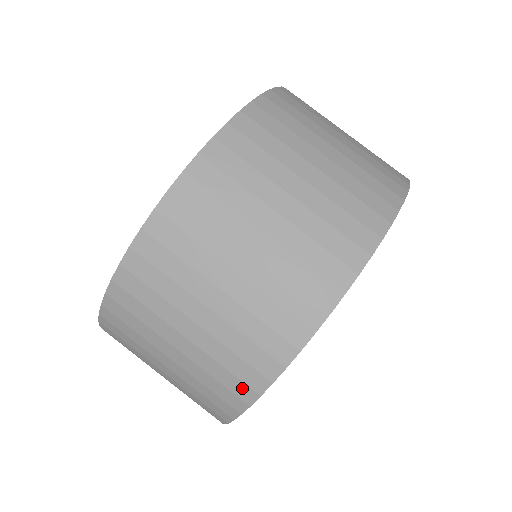
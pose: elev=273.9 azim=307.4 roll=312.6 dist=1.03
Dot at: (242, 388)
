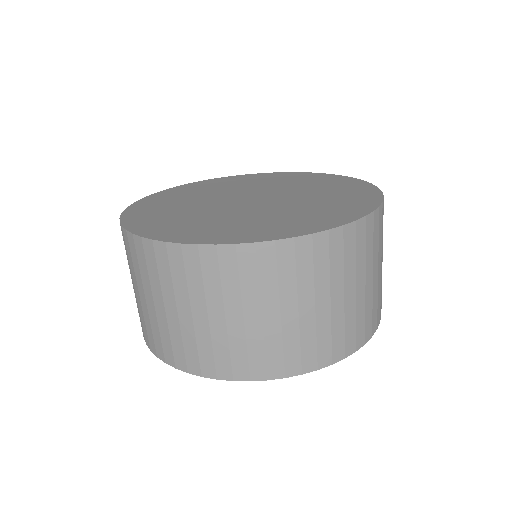
Dot at: (226, 368)
